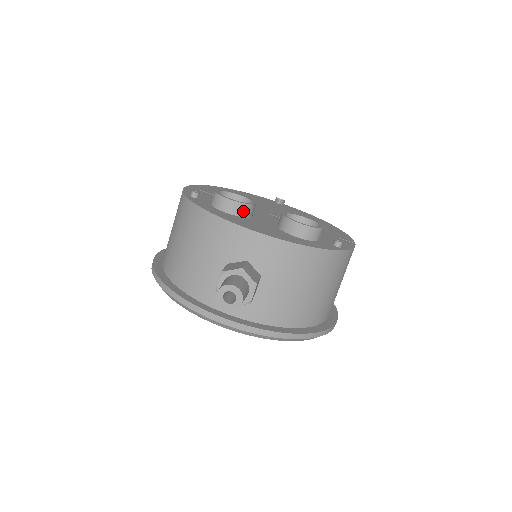
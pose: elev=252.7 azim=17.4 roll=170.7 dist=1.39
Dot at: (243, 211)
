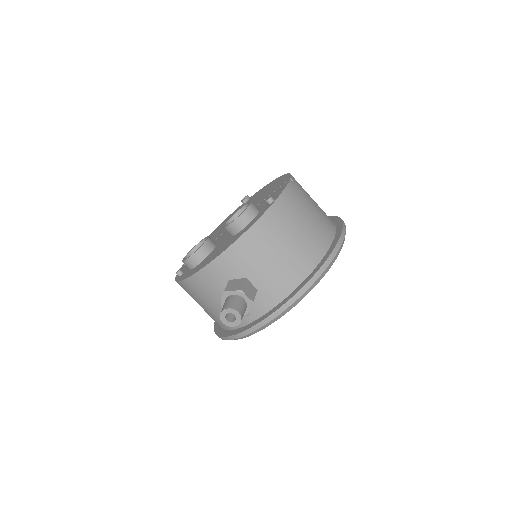
Dot at: (203, 253)
